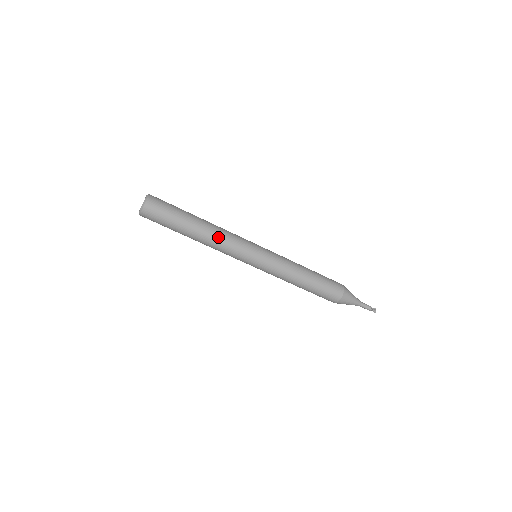
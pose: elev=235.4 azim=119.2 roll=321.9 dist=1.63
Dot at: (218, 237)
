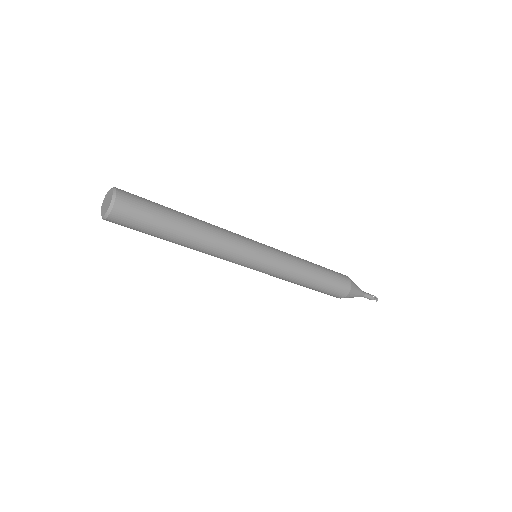
Dot at: (215, 237)
